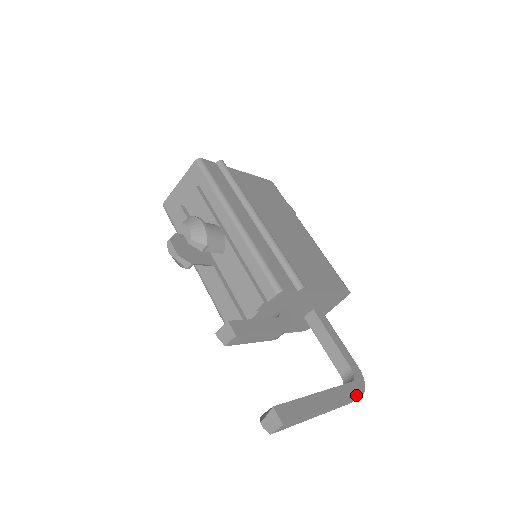
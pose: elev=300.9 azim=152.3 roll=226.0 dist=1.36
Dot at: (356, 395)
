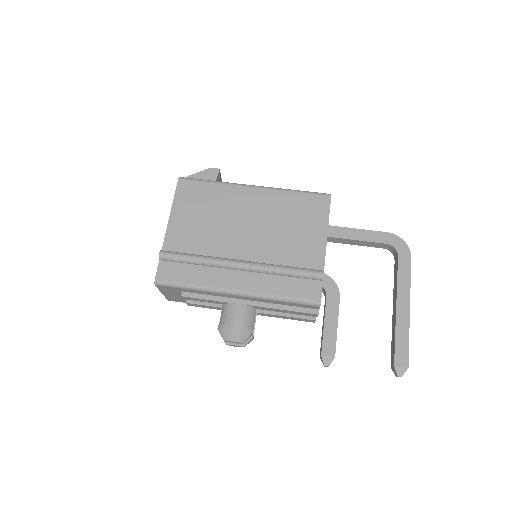
Dot at: (409, 264)
